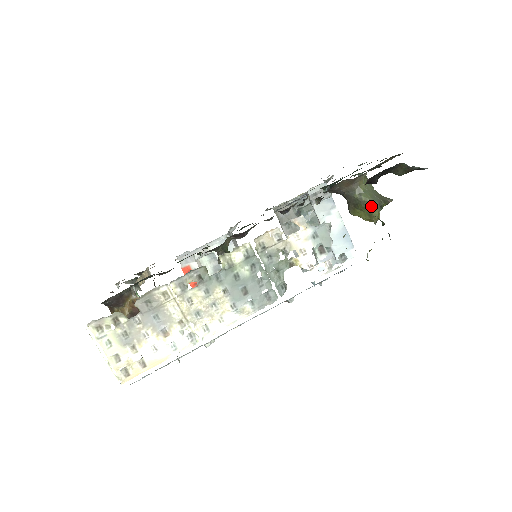
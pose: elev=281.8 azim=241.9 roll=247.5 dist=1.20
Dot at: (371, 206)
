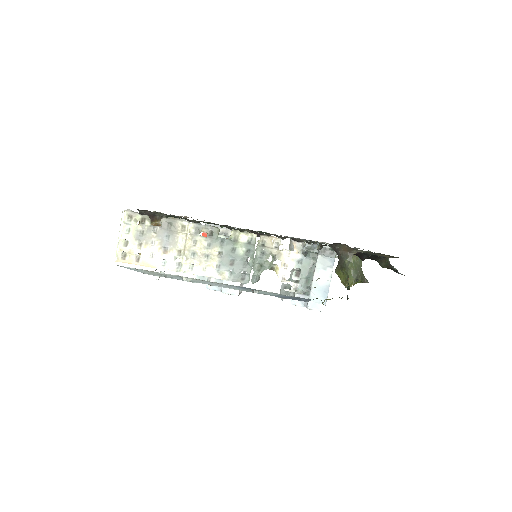
Dot at: (351, 274)
